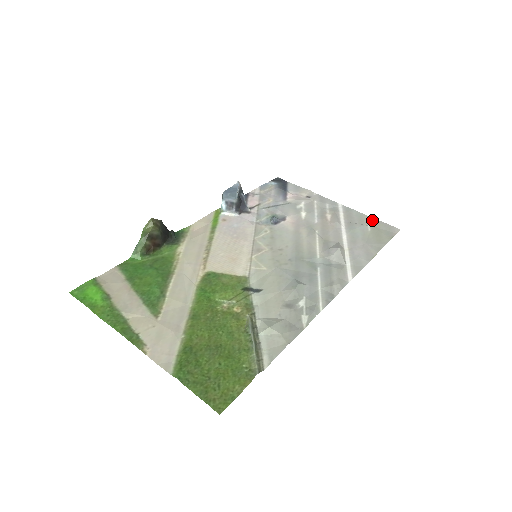
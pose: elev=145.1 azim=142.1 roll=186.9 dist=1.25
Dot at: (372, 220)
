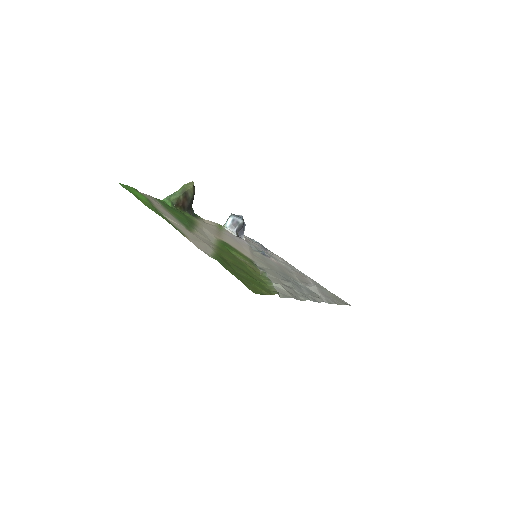
Dot at: occluded
